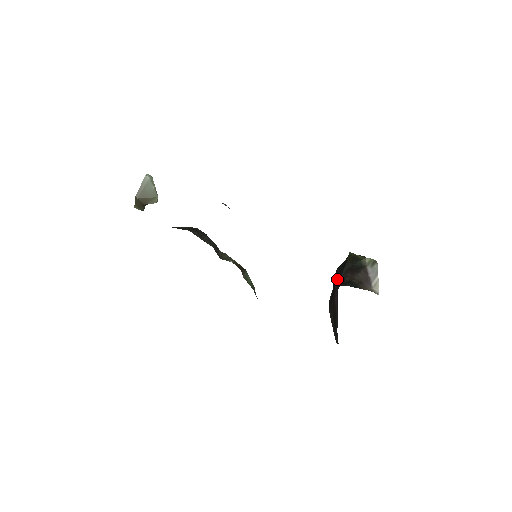
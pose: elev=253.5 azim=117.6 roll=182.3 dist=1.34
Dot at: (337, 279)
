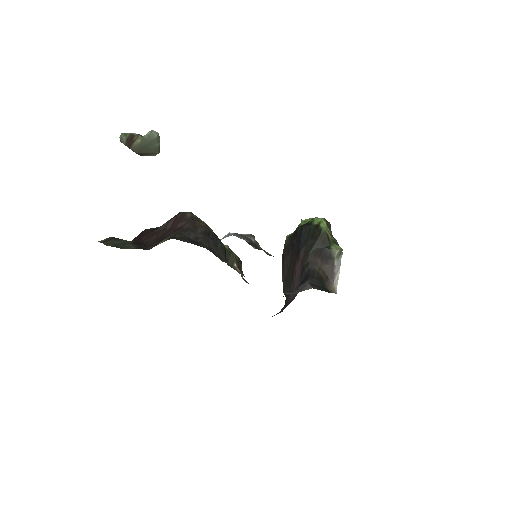
Dot at: (303, 246)
